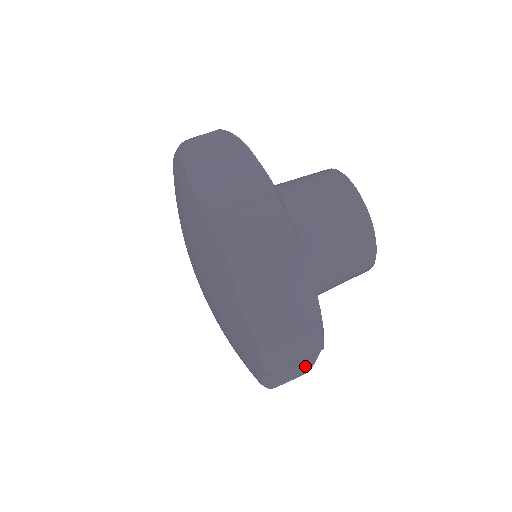
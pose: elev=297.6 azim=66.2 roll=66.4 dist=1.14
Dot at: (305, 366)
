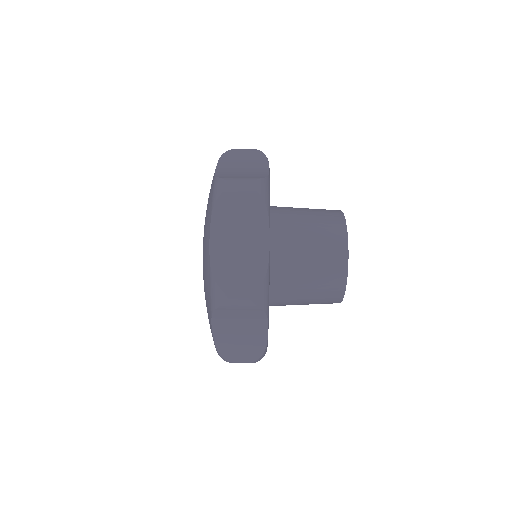
Dot at: (256, 268)
